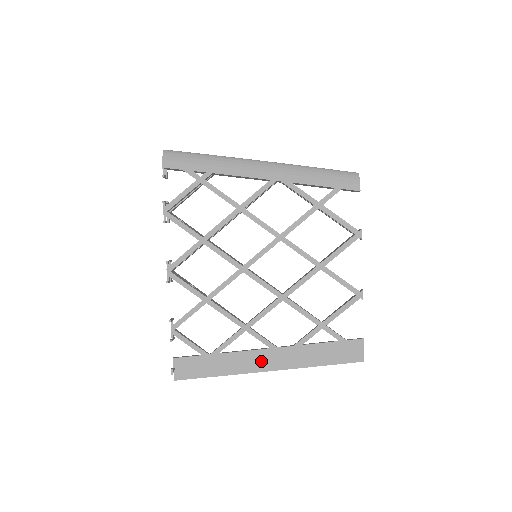
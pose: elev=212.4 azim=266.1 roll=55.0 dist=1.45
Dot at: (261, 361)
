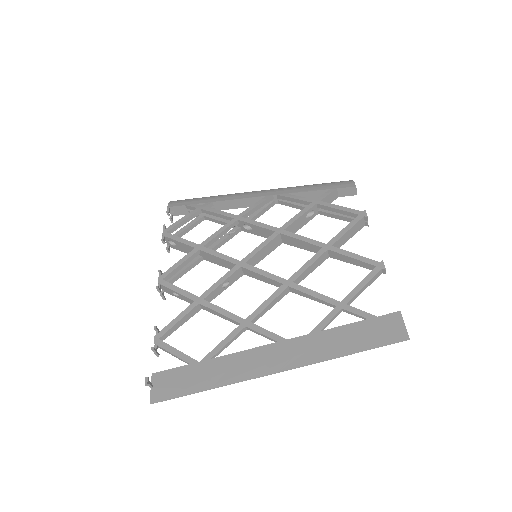
Dot at: (267, 360)
